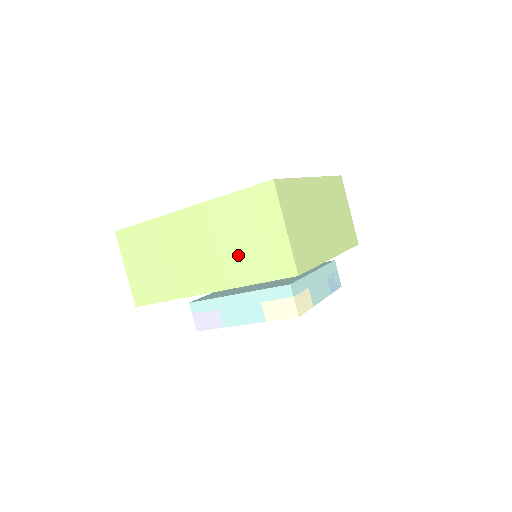
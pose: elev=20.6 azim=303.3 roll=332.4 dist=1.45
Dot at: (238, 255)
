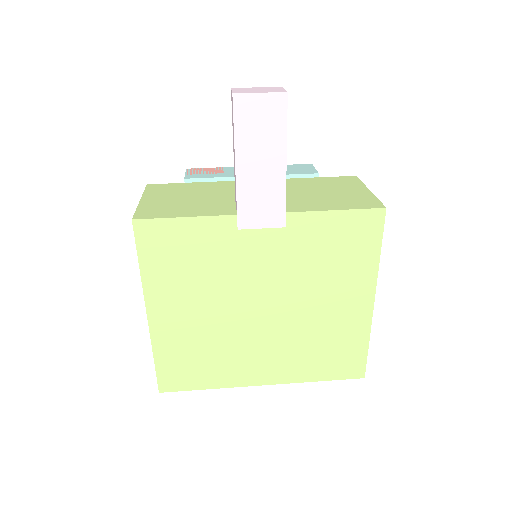
Dot at: occluded
